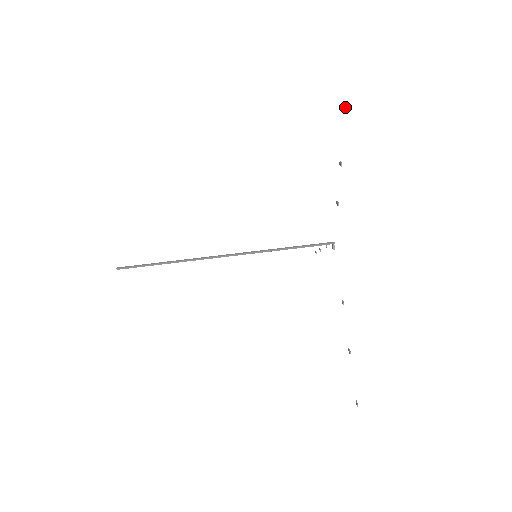
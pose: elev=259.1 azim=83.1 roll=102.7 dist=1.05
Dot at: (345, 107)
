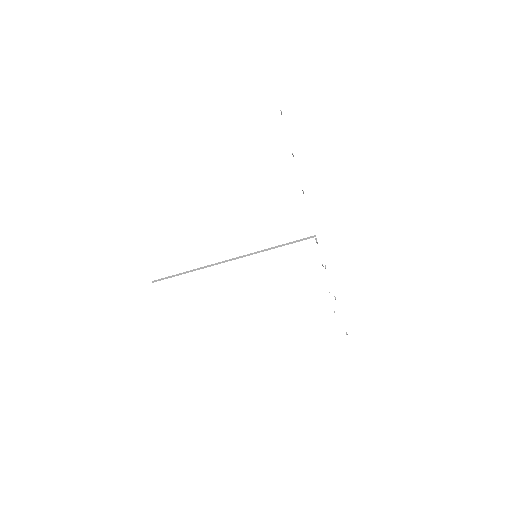
Dot at: (280, 110)
